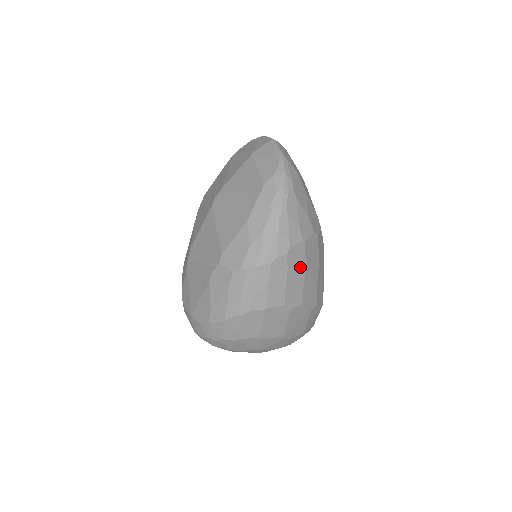
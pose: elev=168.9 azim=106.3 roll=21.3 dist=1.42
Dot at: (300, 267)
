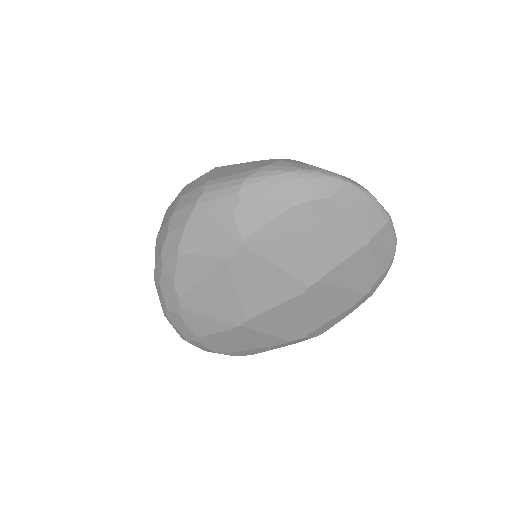
Dot at: occluded
